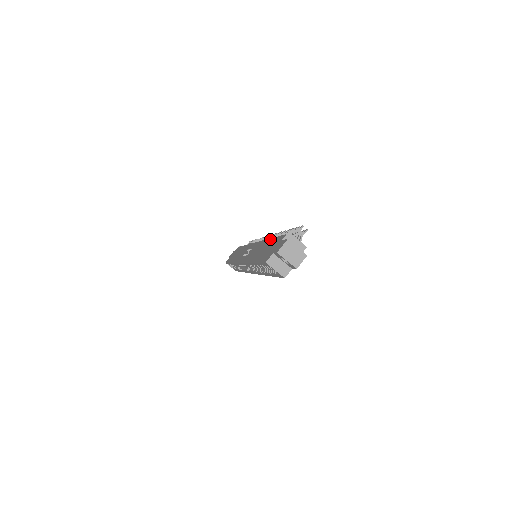
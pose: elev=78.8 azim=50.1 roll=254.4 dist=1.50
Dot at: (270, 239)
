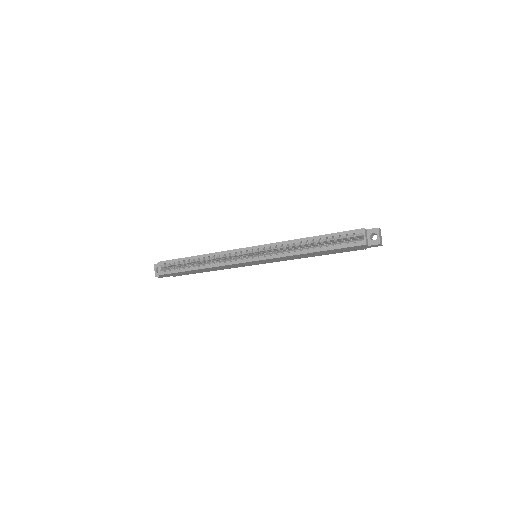
Dot at: occluded
